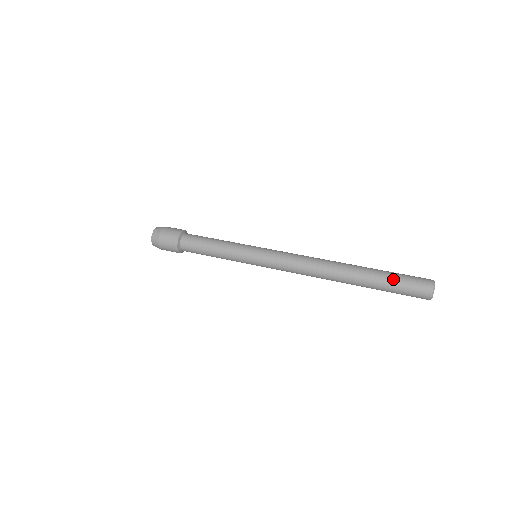
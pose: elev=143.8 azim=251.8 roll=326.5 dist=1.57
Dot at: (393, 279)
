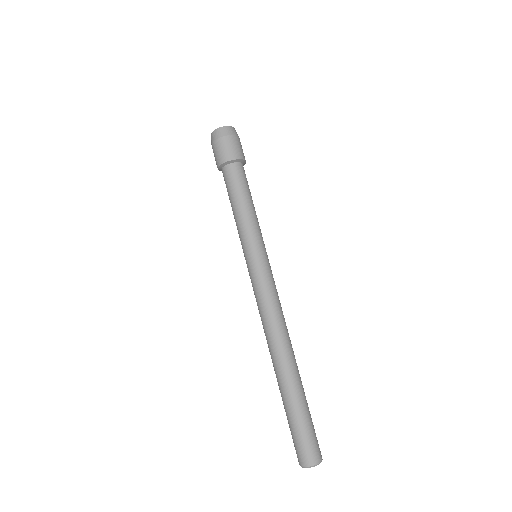
Dot at: (290, 421)
